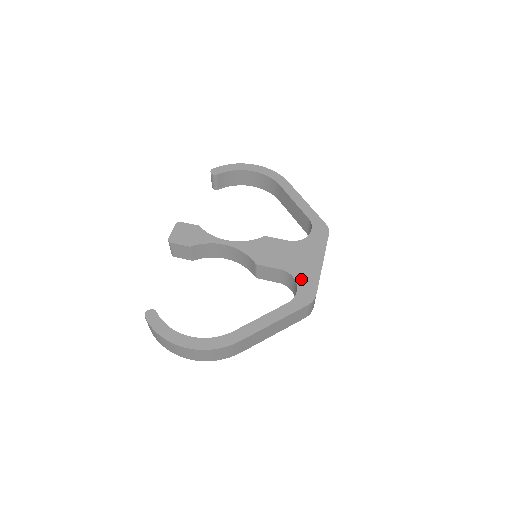
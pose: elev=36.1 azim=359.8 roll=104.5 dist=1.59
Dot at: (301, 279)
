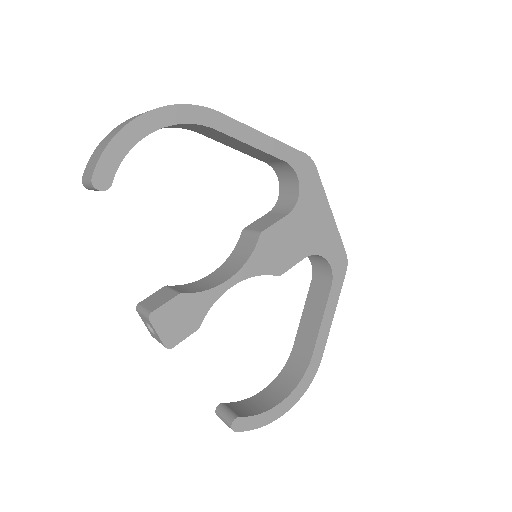
Dot at: (327, 251)
